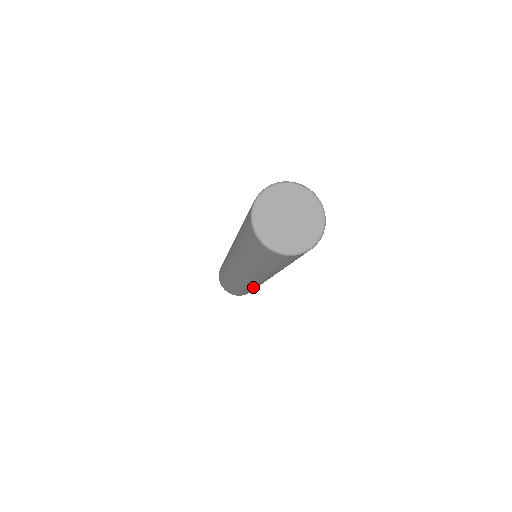
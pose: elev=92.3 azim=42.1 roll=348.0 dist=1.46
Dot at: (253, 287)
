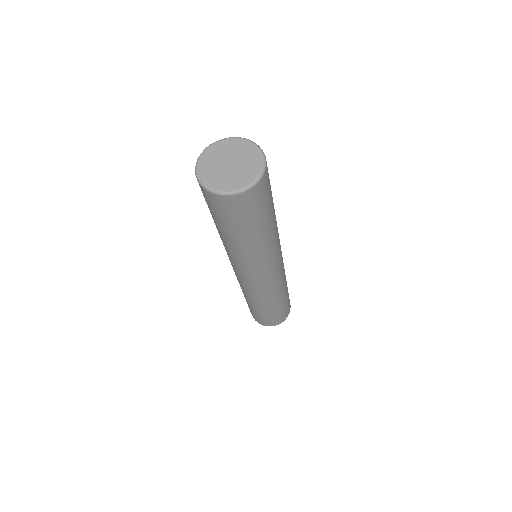
Dot at: (275, 294)
